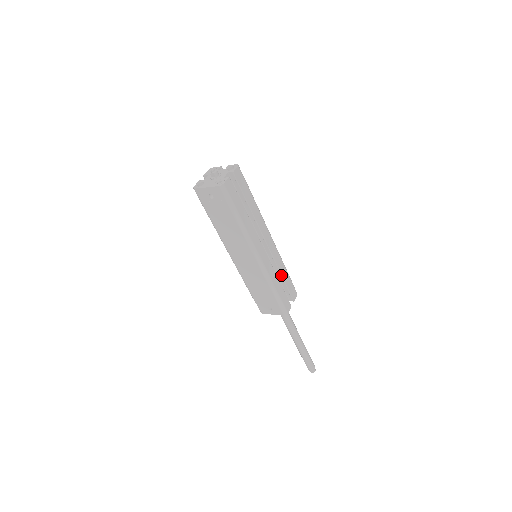
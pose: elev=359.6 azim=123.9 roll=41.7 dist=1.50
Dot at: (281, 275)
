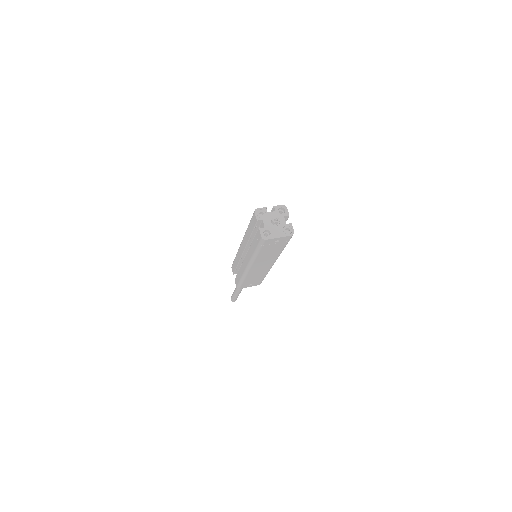
Dot at: occluded
